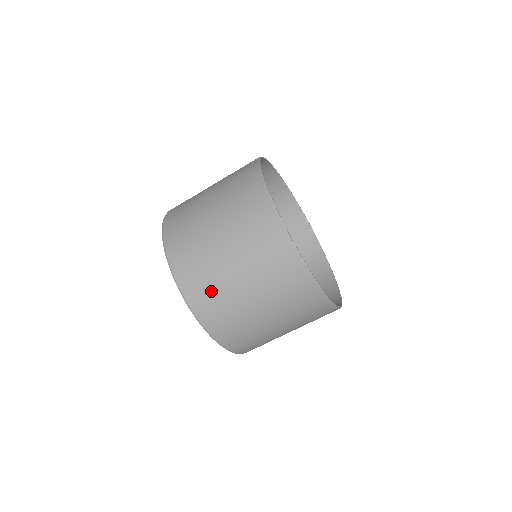
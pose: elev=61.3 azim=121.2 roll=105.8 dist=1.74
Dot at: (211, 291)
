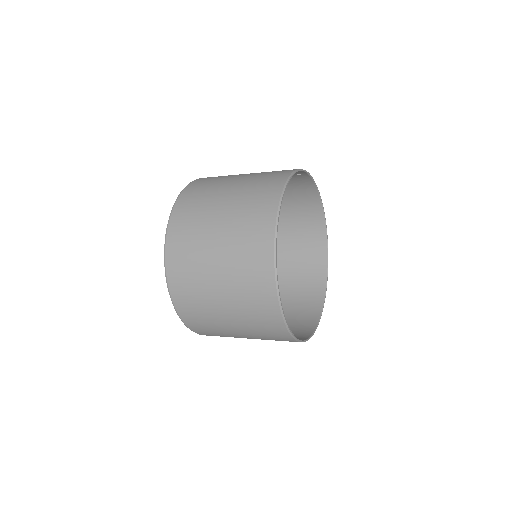
Dot at: (206, 324)
